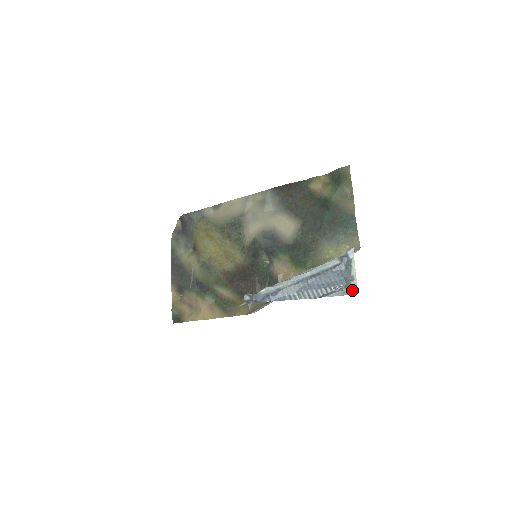
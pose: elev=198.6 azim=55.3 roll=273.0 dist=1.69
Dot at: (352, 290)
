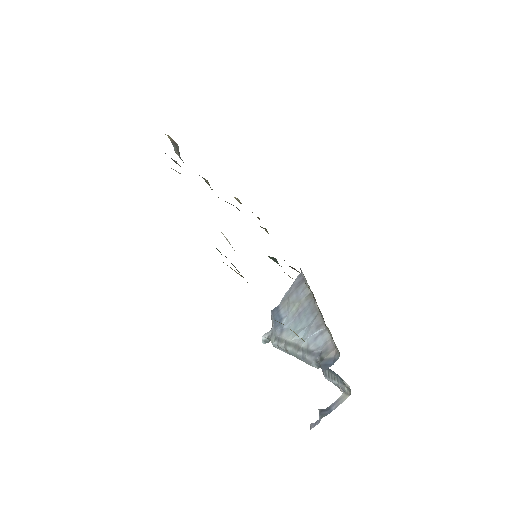
Dot at: (346, 392)
